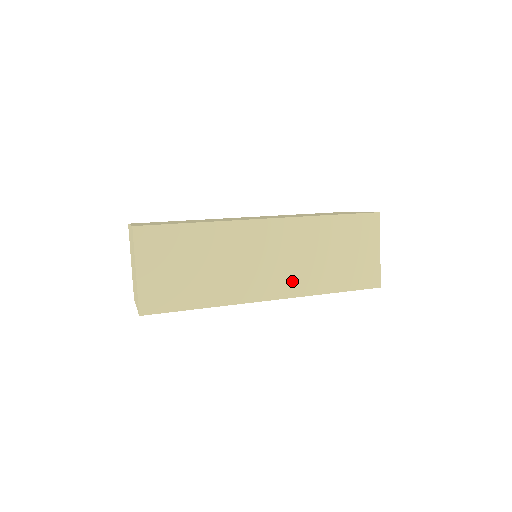
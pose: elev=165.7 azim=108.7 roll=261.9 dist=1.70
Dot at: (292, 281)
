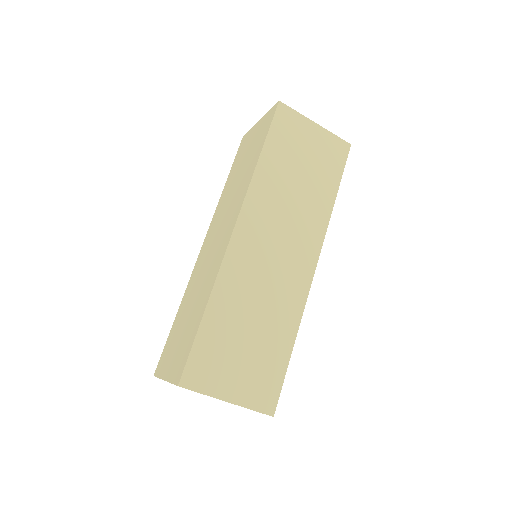
Dot at: (307, 235)
